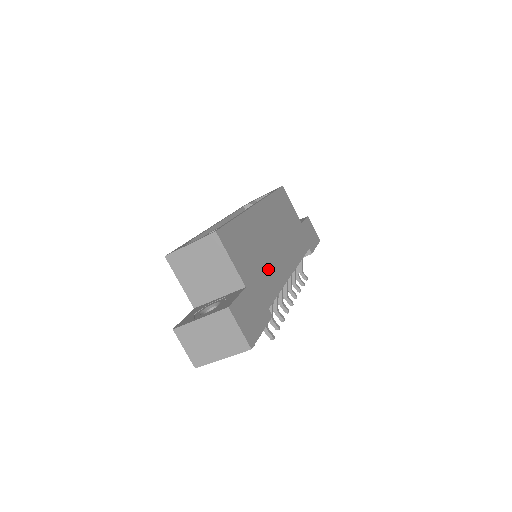
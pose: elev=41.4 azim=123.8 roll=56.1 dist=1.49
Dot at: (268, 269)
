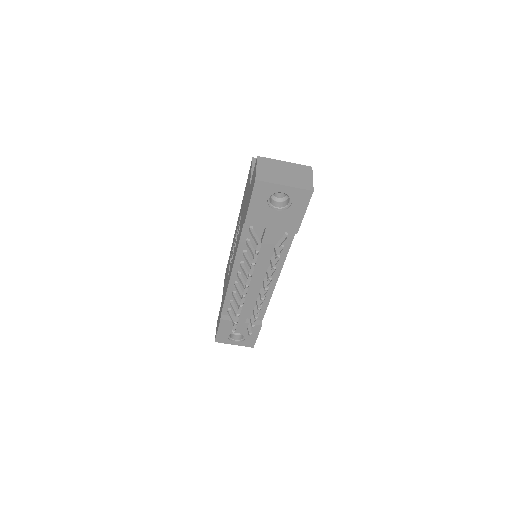
Dot at: occluded
